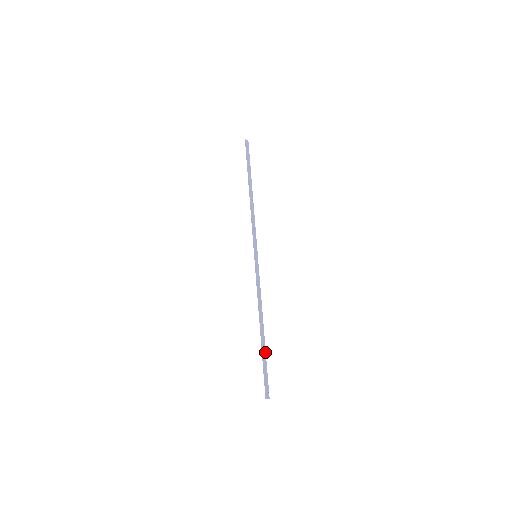
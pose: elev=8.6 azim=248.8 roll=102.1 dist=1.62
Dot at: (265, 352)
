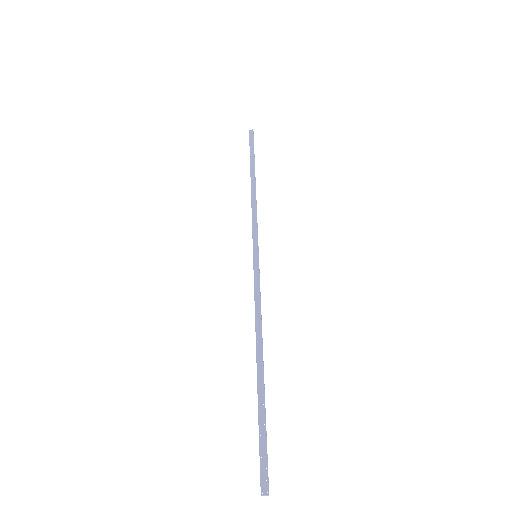
Dot at: (263, 402)
